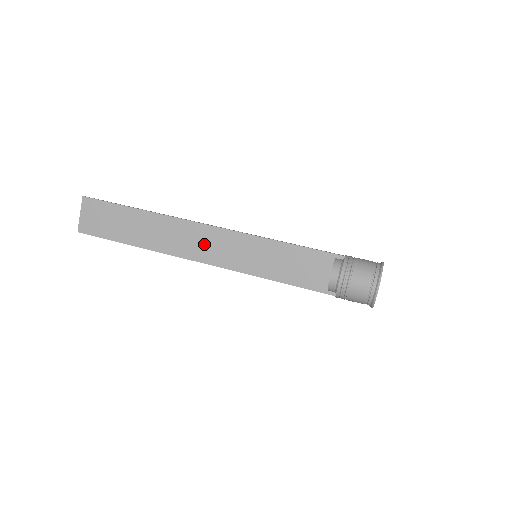
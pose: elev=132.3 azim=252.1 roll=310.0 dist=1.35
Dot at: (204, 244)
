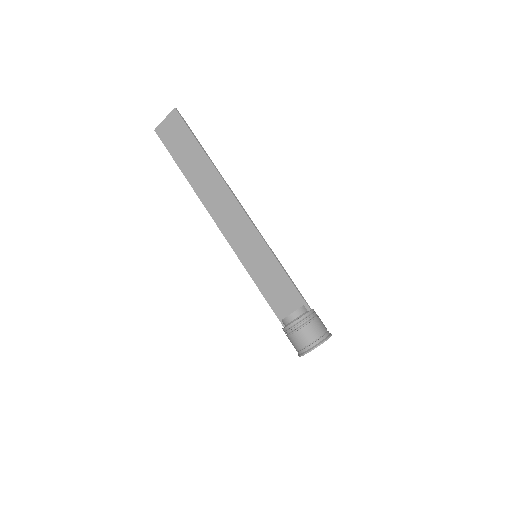
Dot at: (229, 217)
